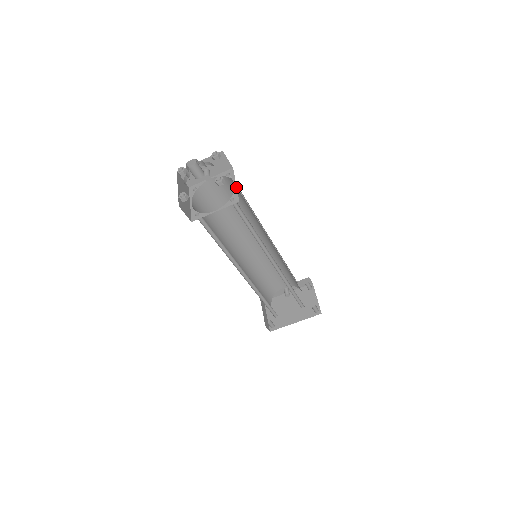
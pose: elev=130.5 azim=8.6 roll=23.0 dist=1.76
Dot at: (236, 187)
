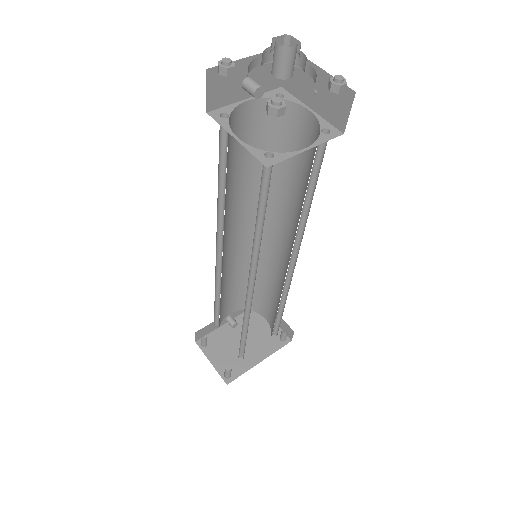
Dot at: (316, 113)
